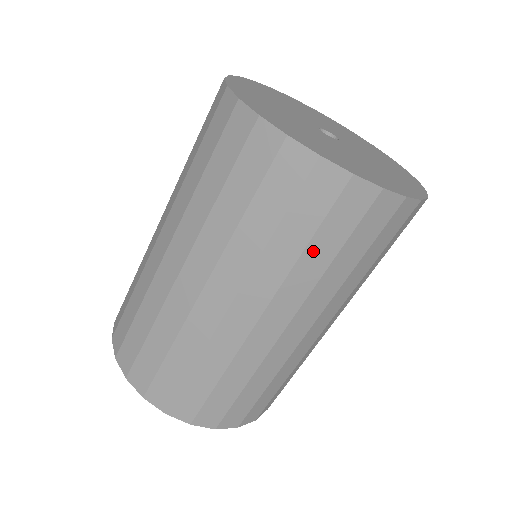
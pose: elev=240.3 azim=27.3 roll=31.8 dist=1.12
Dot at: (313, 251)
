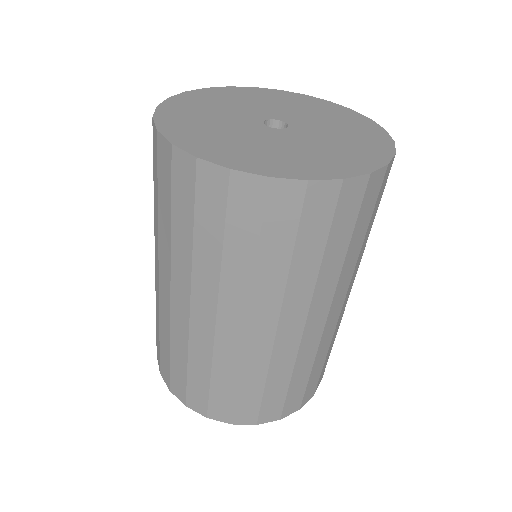
Dot at: (367, 232)
